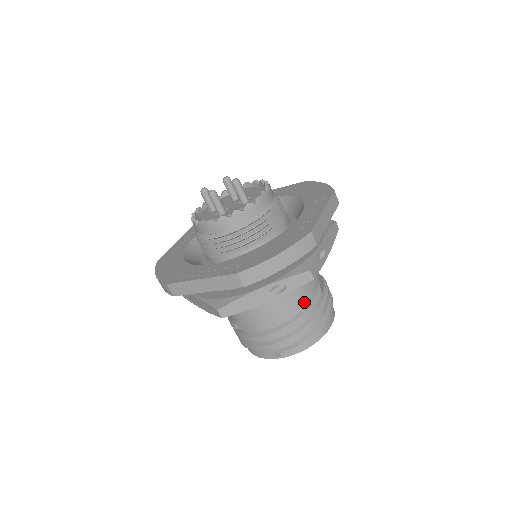
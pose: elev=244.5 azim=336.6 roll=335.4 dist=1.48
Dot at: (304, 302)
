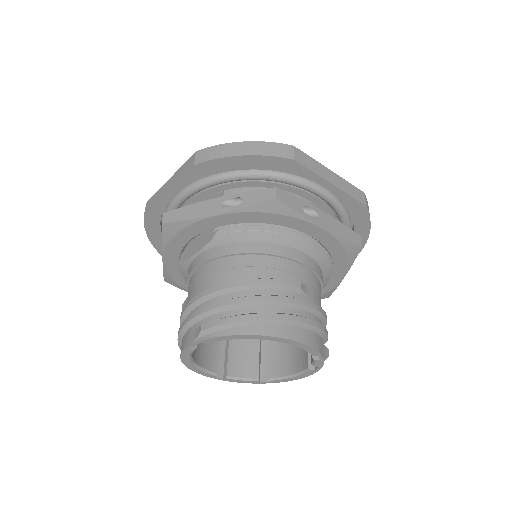
Dot at: (267, 272)
